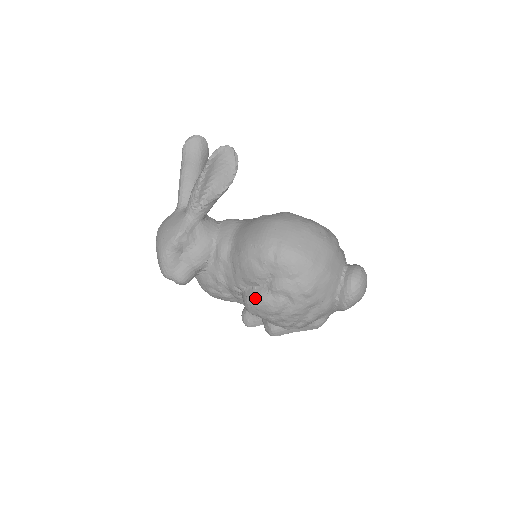
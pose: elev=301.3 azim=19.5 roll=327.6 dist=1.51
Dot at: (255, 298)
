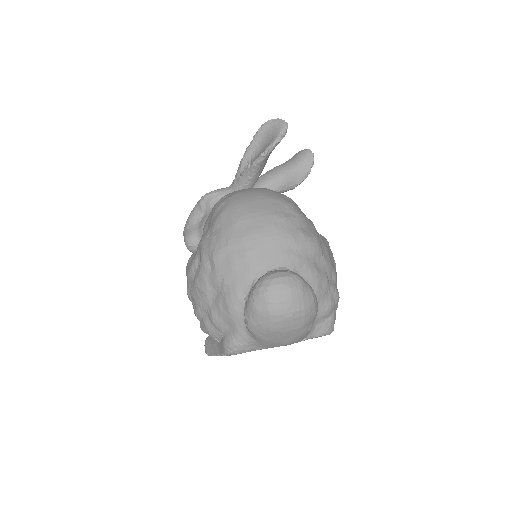
Dot at: occluded
